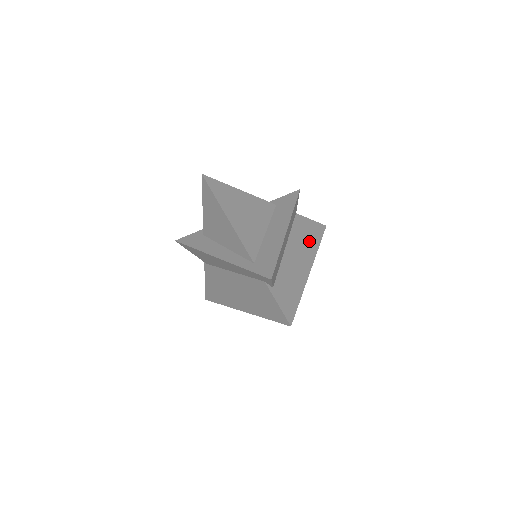
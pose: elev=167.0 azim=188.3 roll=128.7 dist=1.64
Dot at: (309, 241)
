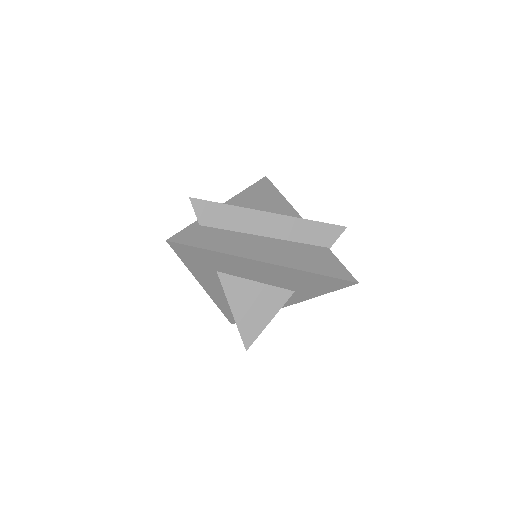
Dot at: (305, 261)
